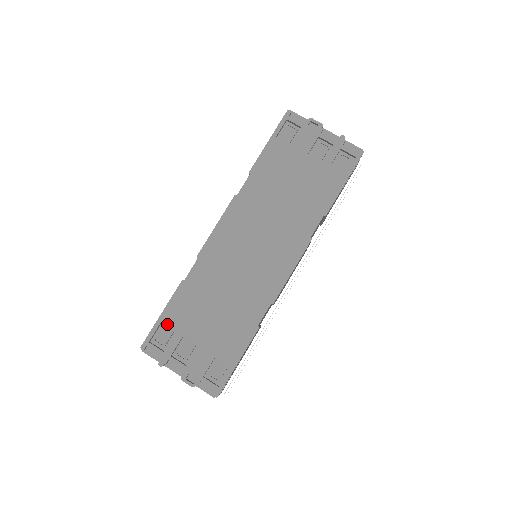
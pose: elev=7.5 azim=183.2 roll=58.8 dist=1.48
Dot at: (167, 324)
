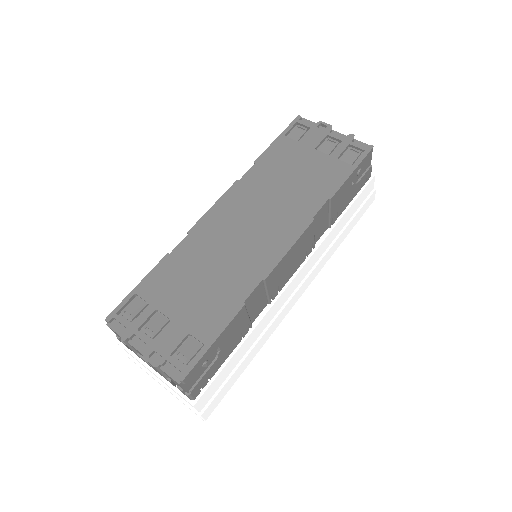
Dot at: (141, 296)
